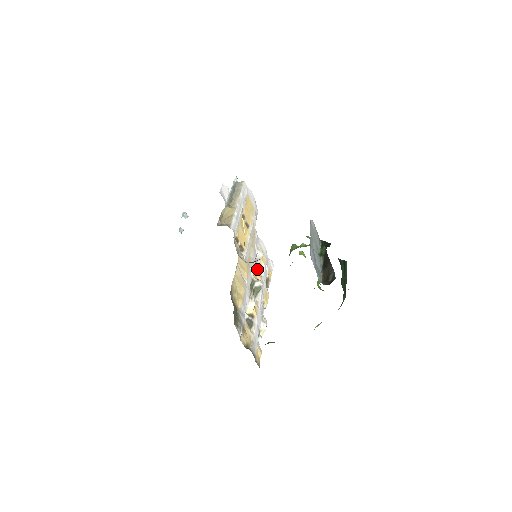
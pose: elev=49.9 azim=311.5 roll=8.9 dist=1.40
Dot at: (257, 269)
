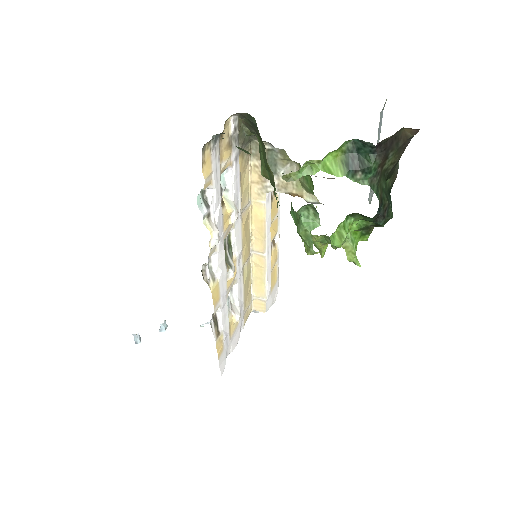
Dot at: occluded
